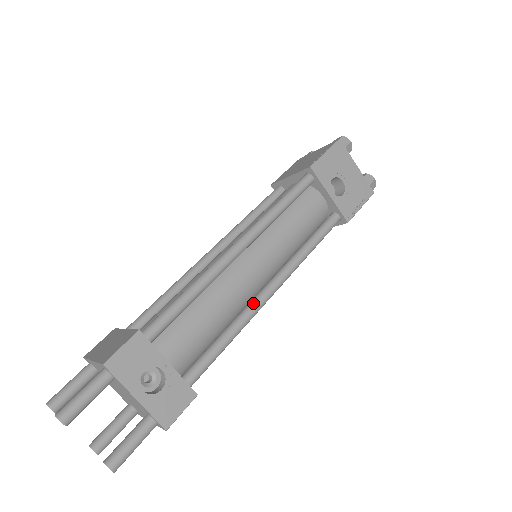
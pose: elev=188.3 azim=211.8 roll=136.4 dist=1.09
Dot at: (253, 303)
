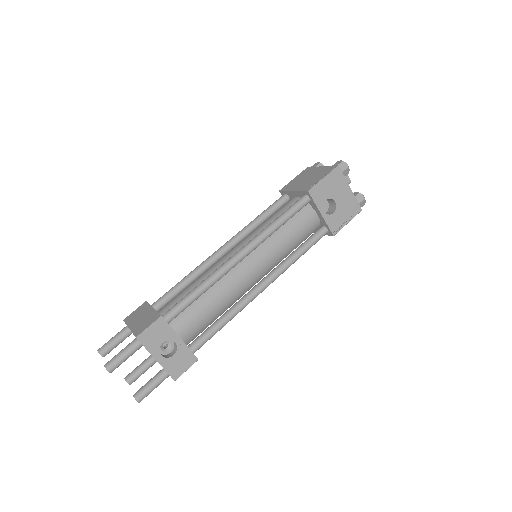
Dot at: (247, 297)
